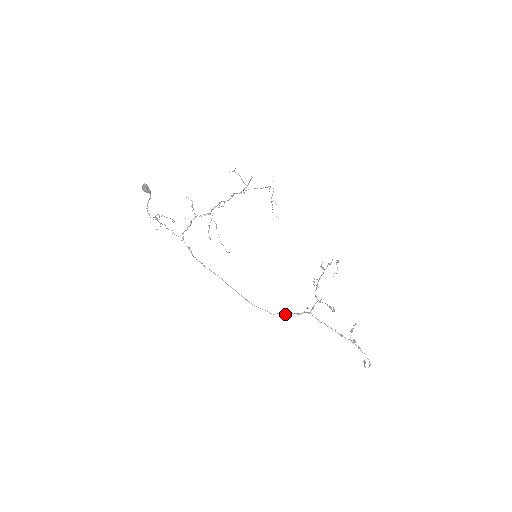
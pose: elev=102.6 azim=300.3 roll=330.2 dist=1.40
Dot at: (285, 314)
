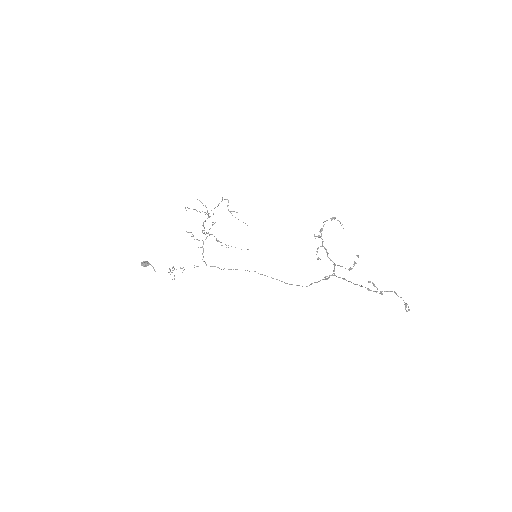
Dot at: (317, 282)
